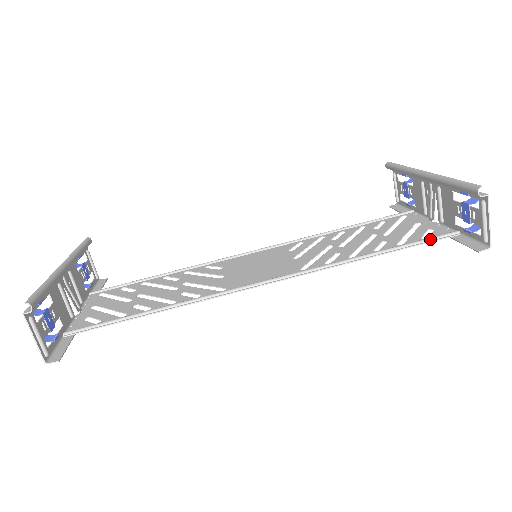
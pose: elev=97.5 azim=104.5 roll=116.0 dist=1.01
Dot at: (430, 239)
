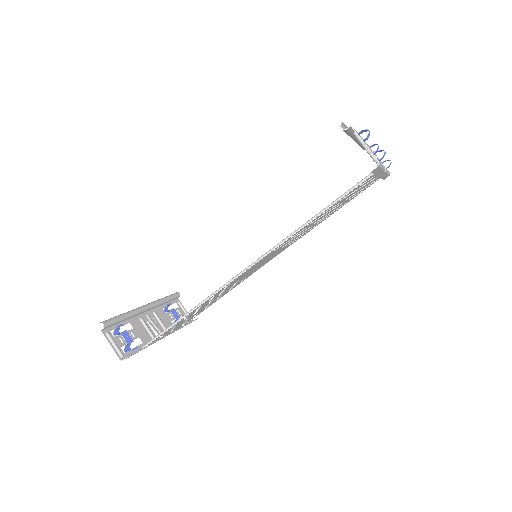
Dot at: (358, 183)
